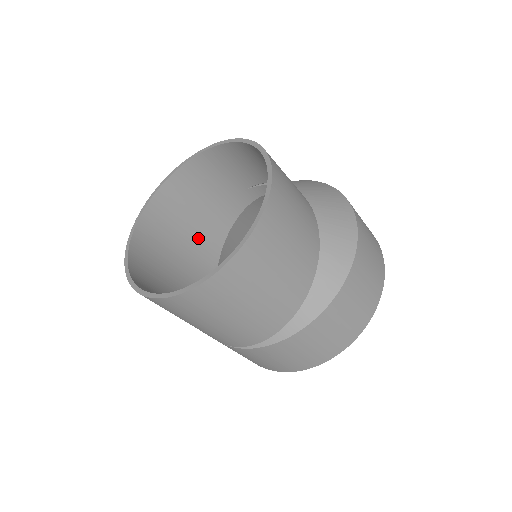
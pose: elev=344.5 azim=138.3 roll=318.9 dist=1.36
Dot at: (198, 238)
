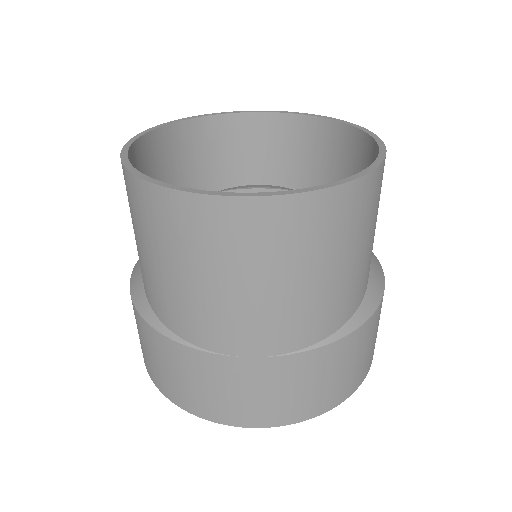
Dot at: occluded
